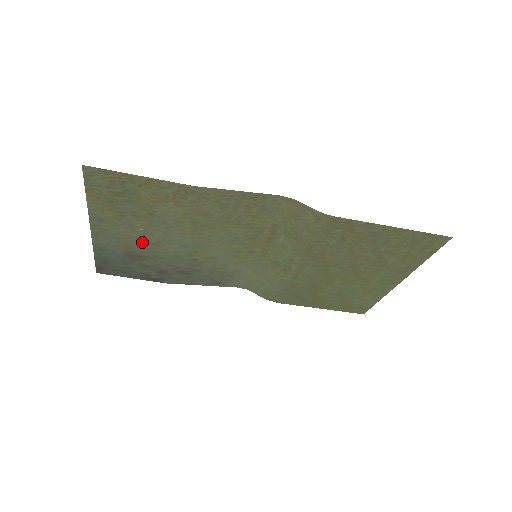
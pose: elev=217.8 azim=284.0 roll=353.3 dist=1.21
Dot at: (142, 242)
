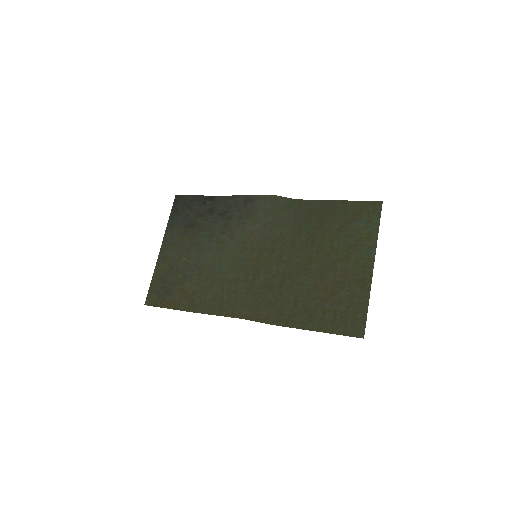
Dot at: (189, 244)
